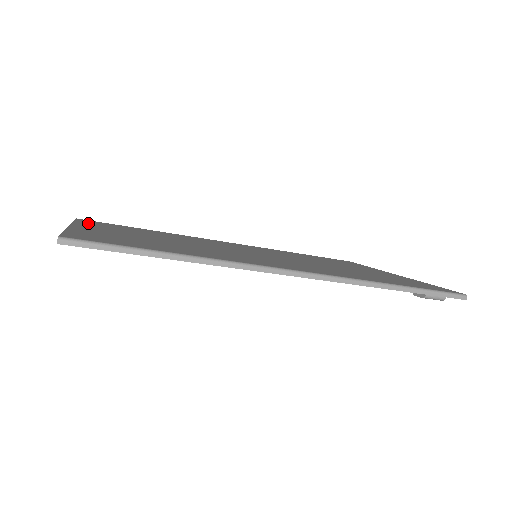
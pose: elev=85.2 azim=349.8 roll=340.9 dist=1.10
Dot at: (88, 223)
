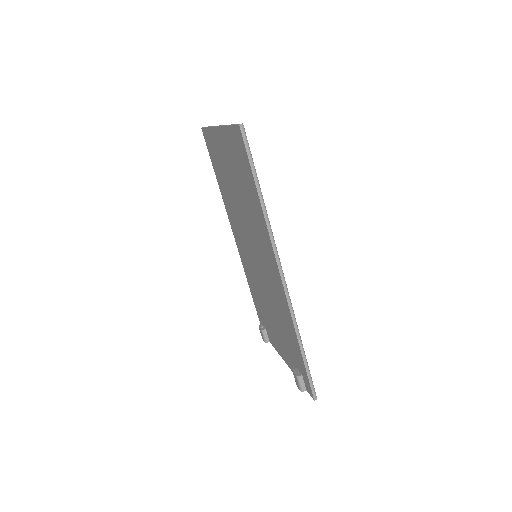
Dot at: occluded
